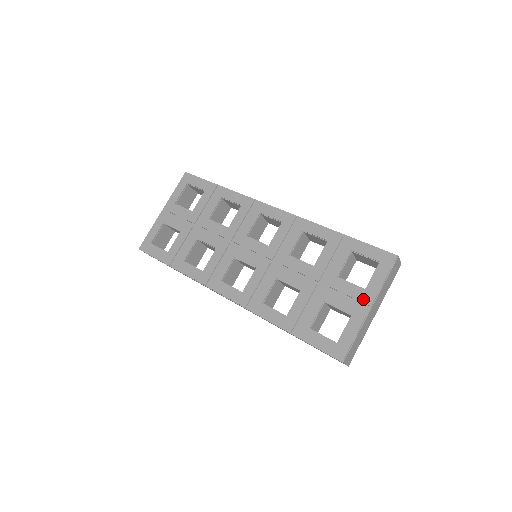
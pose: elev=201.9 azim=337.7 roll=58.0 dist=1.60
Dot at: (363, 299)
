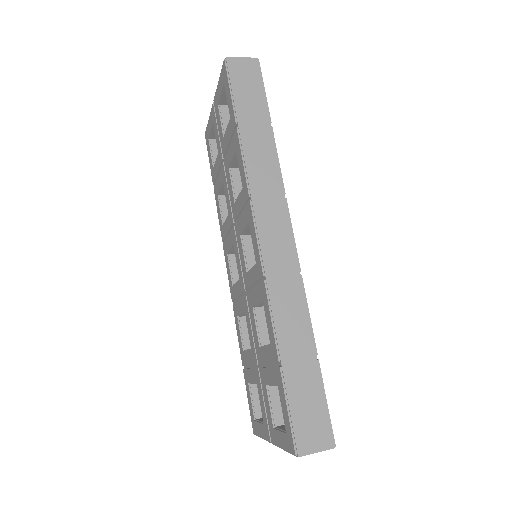
Dot at: (270, 430)
